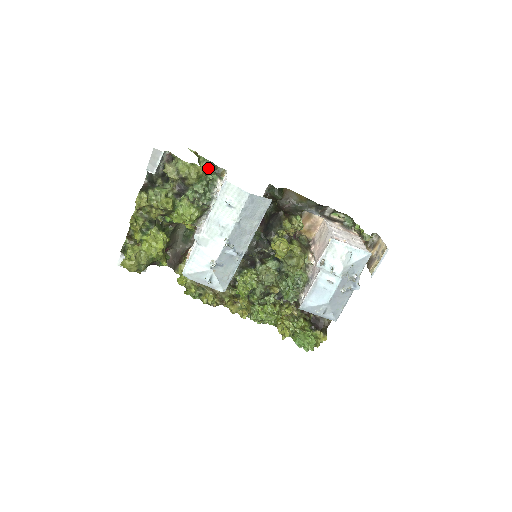
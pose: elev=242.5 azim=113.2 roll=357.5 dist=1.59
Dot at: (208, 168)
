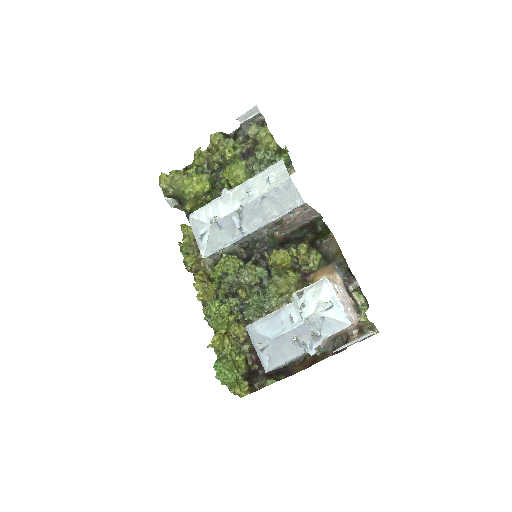
Dot at: (285, 163)
